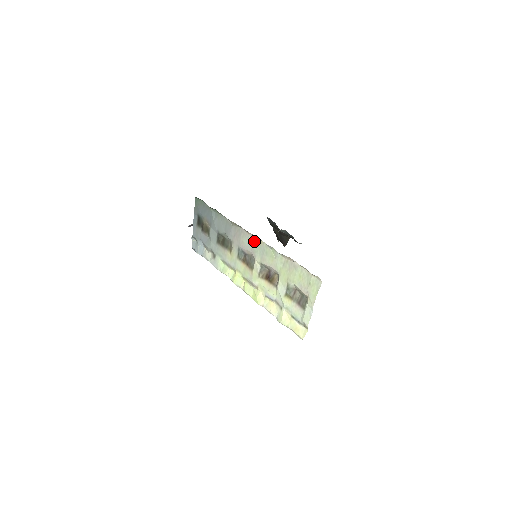
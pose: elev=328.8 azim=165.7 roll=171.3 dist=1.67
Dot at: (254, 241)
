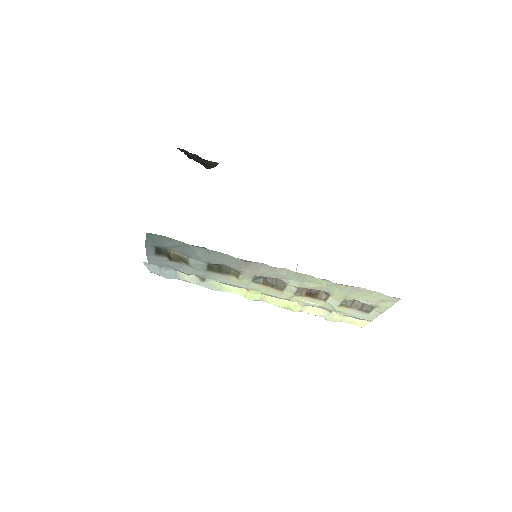
Dot at: (287, 273)
